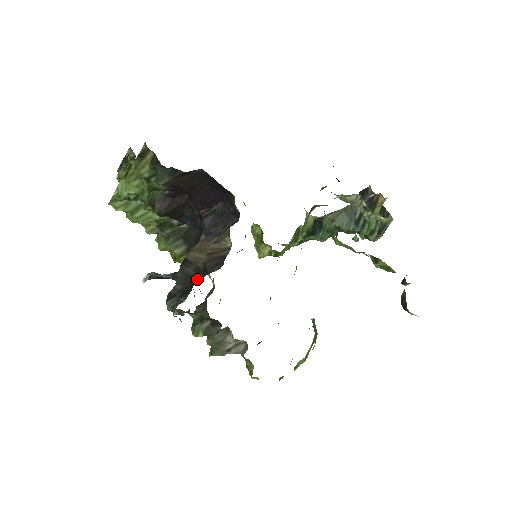
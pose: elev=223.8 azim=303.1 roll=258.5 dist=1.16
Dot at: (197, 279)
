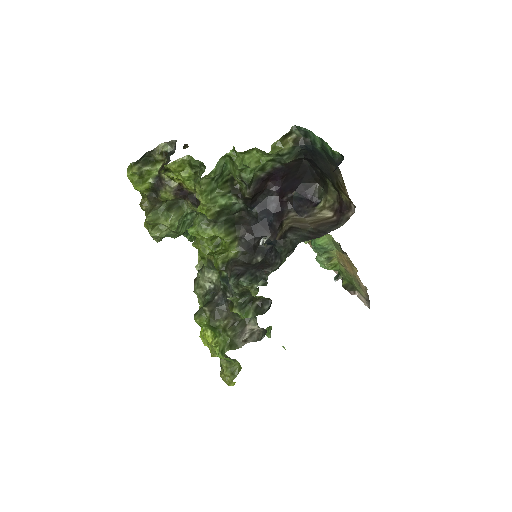
Dot at: (260, 258)
